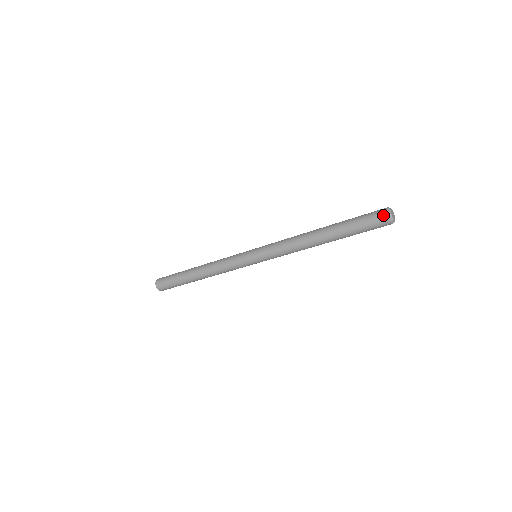
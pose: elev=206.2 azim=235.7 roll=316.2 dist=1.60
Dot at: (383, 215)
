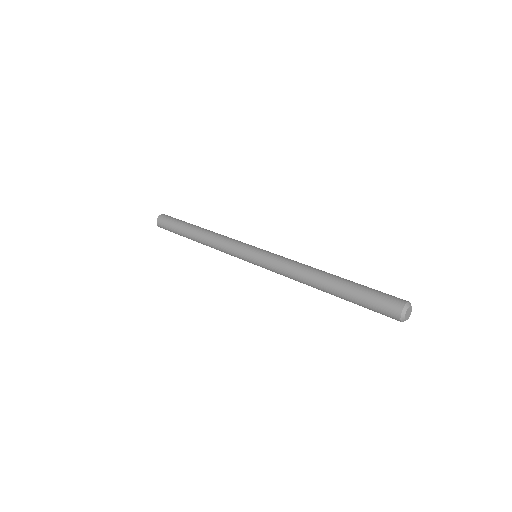
Dot at: occluded
